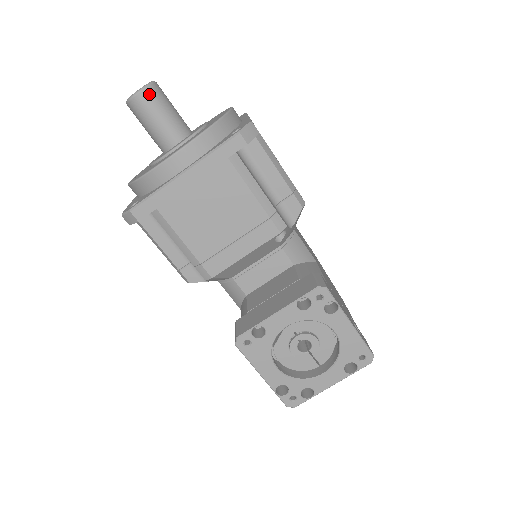
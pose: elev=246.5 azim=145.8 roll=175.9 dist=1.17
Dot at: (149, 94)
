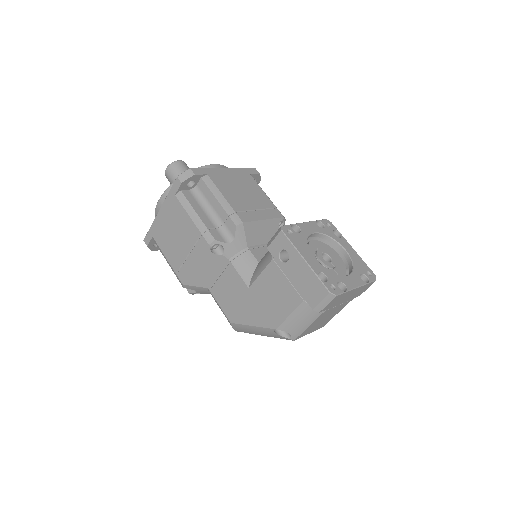
Dot at: (186, 164)
